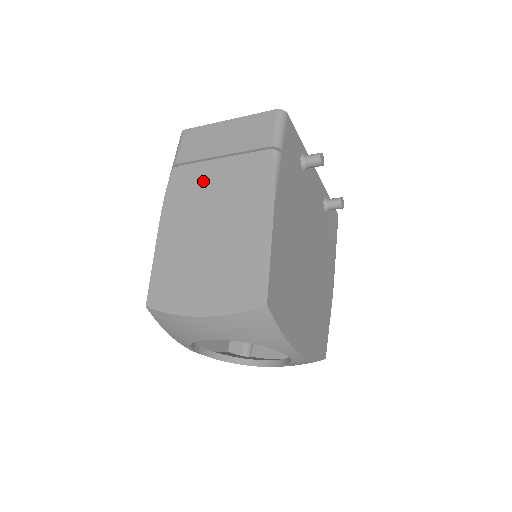
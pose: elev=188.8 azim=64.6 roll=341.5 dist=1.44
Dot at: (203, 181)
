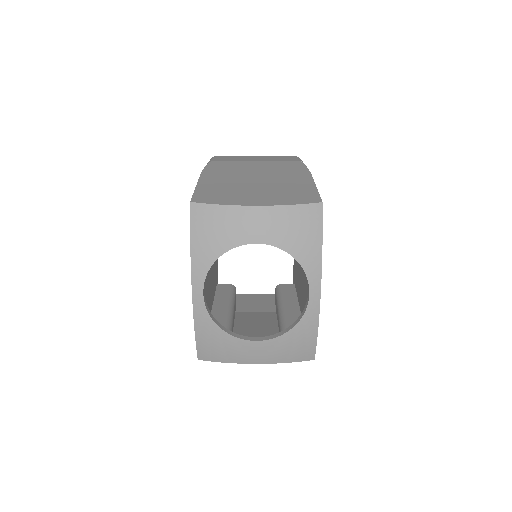
Dot at: (242, 166)
